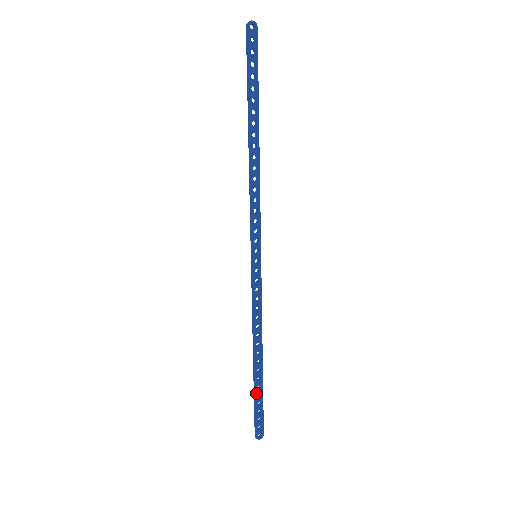
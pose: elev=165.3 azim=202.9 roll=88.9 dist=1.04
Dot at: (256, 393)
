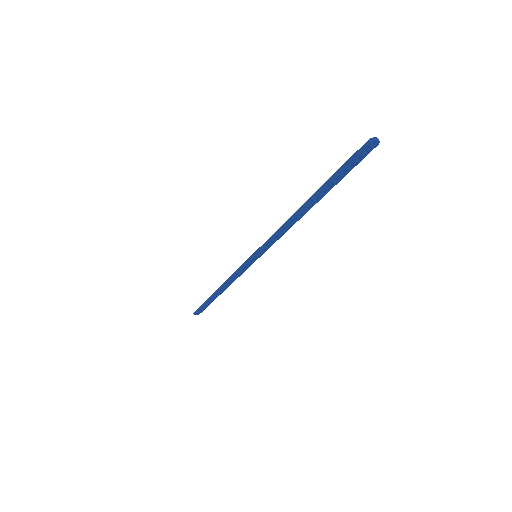
Dot at: (207, 302)
